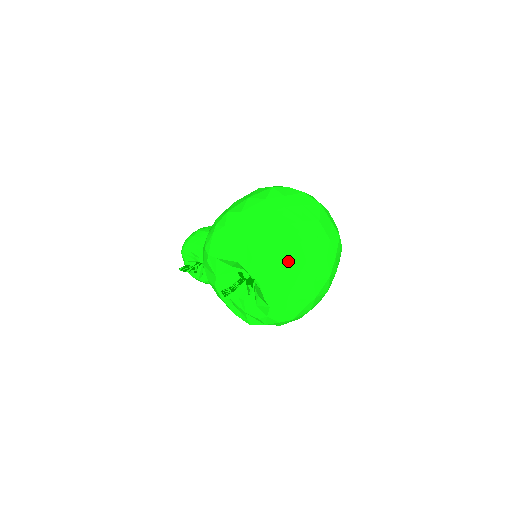
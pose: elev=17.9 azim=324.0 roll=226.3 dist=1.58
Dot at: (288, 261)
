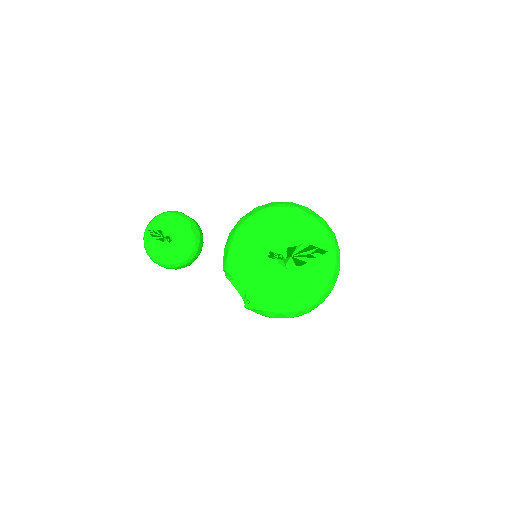
Dot at: (337, 258)
